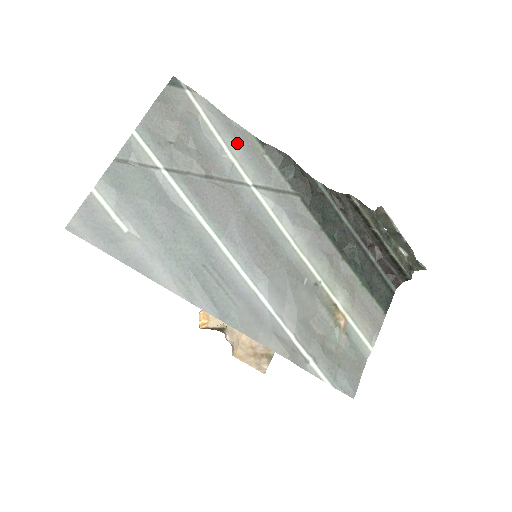
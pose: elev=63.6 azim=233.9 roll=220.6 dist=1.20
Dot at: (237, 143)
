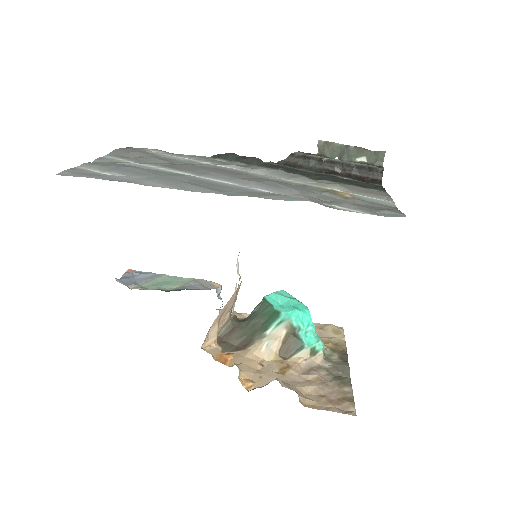
Dot at: (189, 157)
